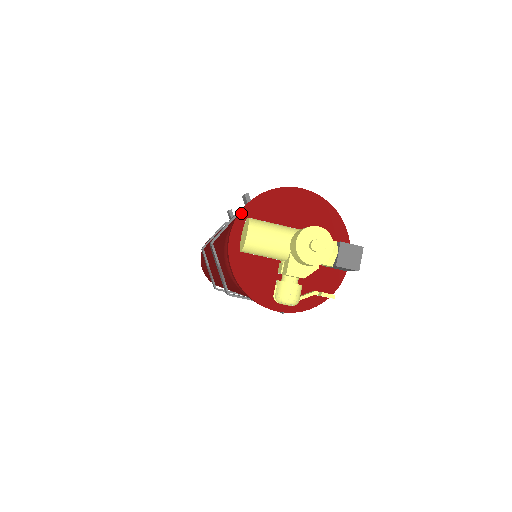
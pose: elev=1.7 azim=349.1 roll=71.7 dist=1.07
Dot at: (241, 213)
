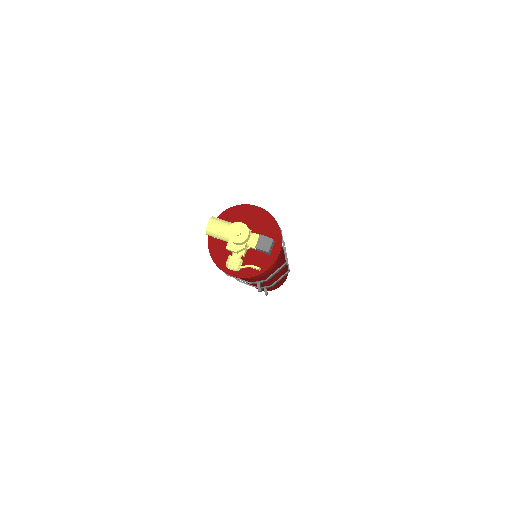
Dot at: (219, 217)
